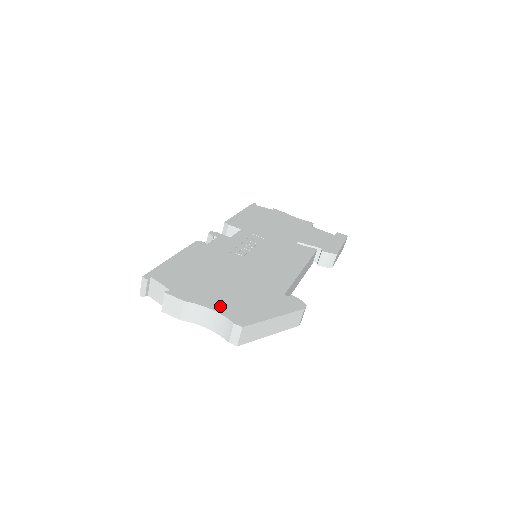
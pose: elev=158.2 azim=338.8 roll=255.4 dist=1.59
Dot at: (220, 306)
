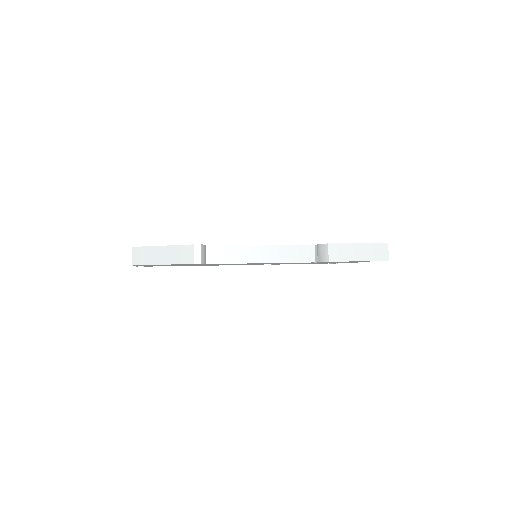
Dot at: occluded
